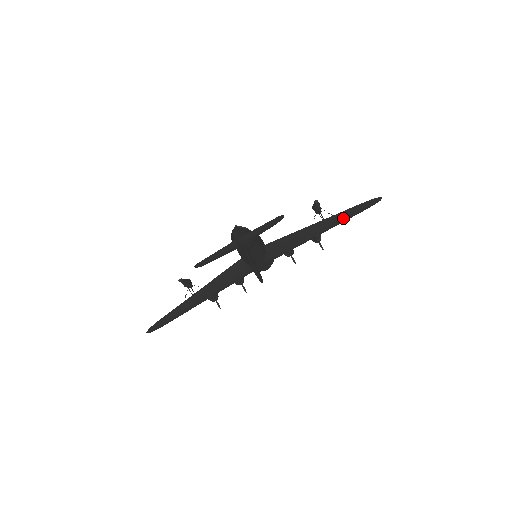
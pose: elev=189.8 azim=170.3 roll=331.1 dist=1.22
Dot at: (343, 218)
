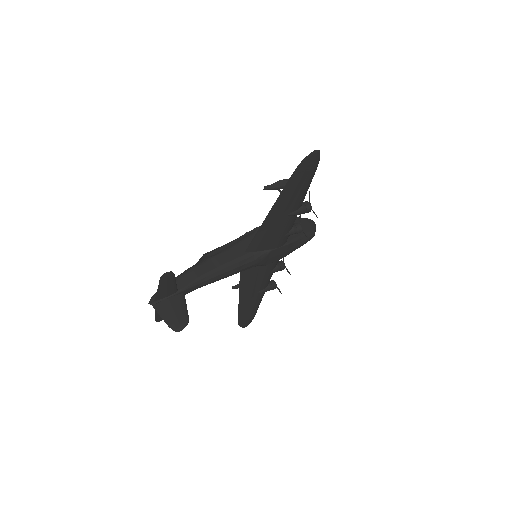
Dot at: (296, 191)
